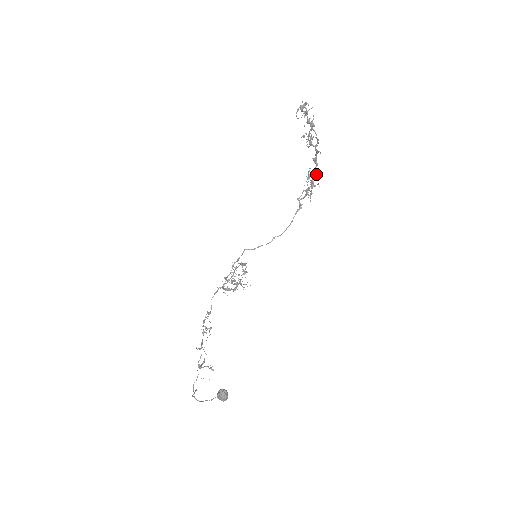
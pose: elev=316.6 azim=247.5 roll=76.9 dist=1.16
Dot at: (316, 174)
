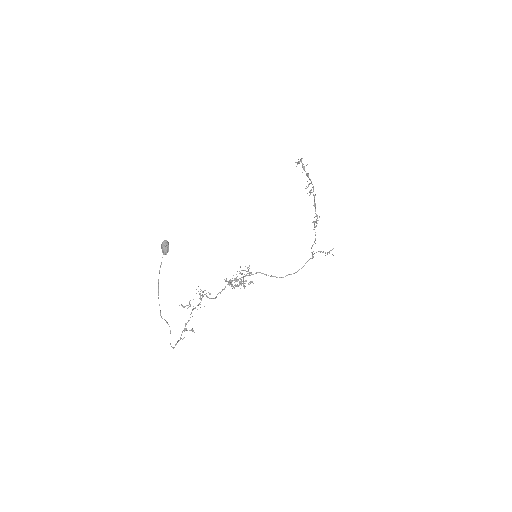
Dot at: (317, 217)
